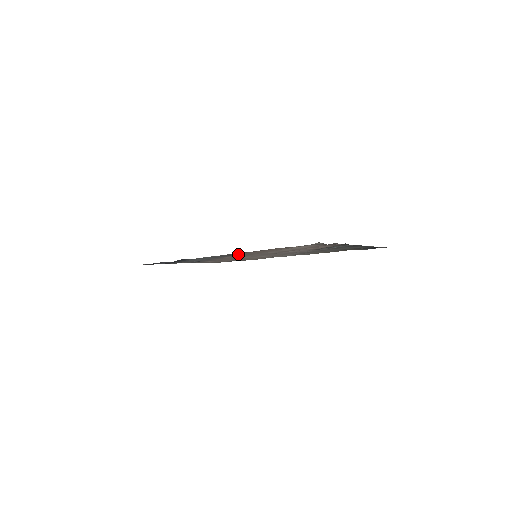
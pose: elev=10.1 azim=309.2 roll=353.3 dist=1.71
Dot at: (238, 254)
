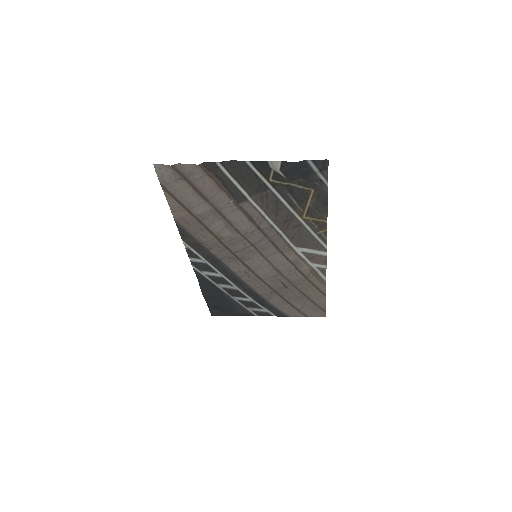
Dot at: (211, 248)
